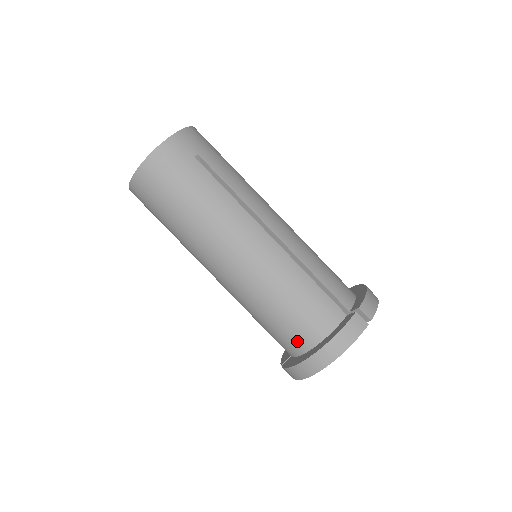
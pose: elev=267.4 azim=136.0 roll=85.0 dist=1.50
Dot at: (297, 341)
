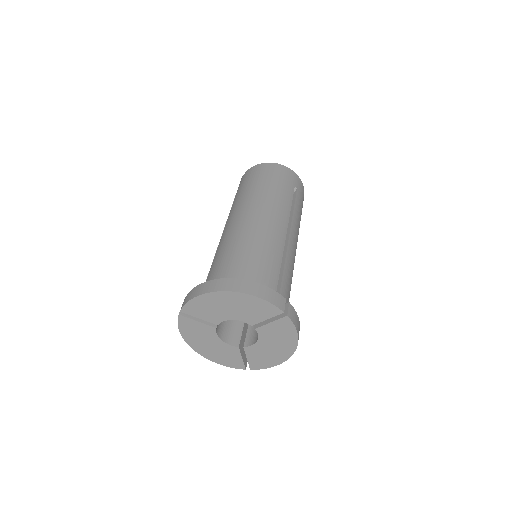
Dot at: occluded
